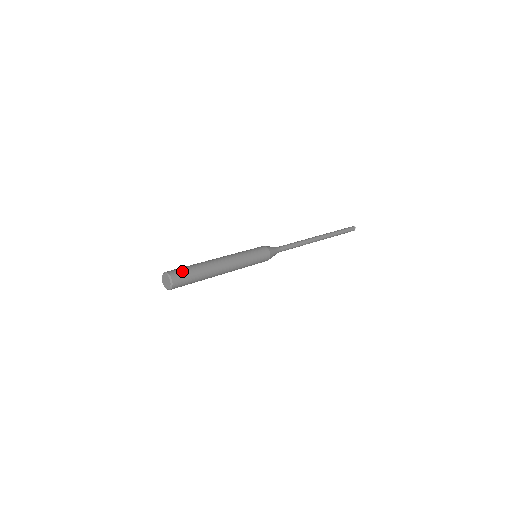
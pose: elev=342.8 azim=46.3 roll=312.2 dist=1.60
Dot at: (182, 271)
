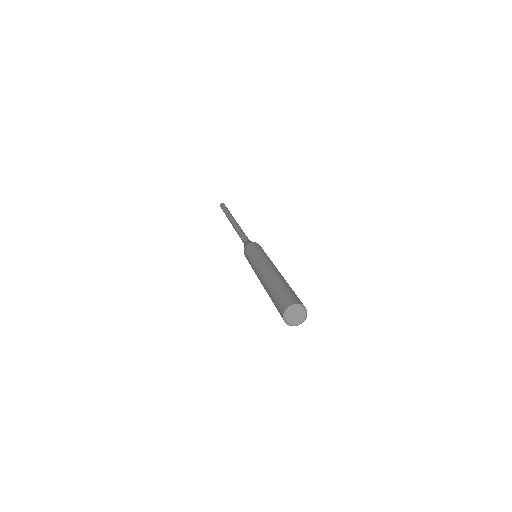
Dot at: (290, 295)
